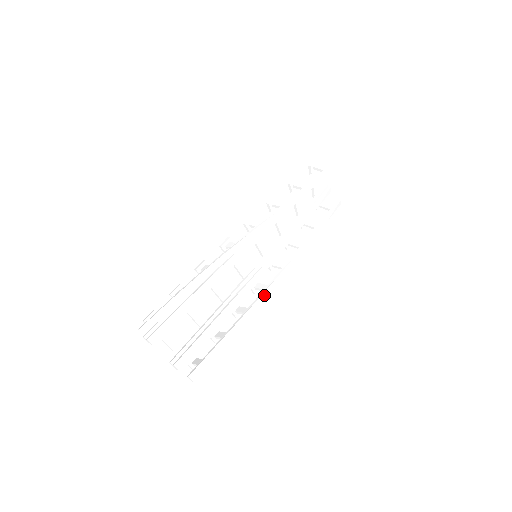
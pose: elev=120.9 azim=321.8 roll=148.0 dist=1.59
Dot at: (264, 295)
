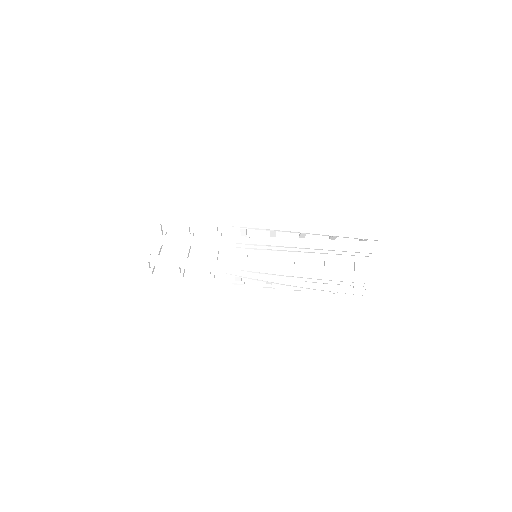
Dot at: (230, 270)
